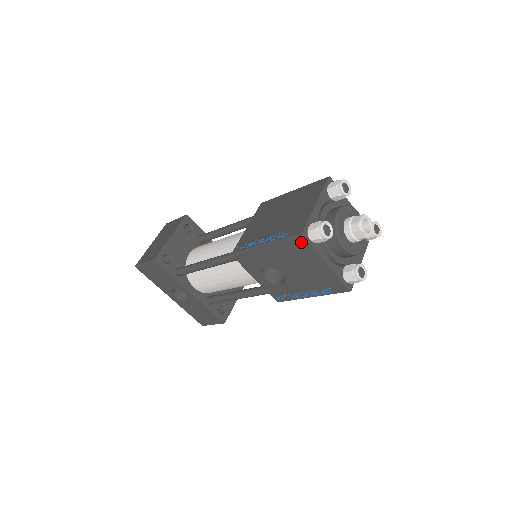
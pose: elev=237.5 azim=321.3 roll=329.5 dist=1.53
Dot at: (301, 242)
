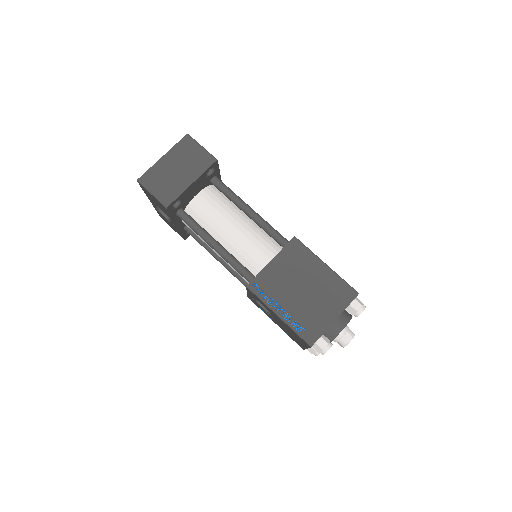
Dot at: (306, 343)
